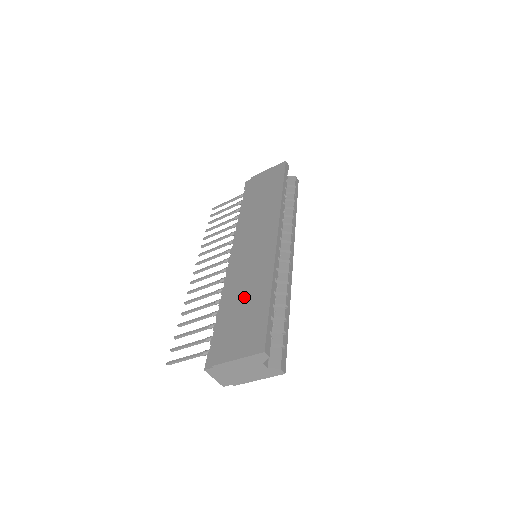
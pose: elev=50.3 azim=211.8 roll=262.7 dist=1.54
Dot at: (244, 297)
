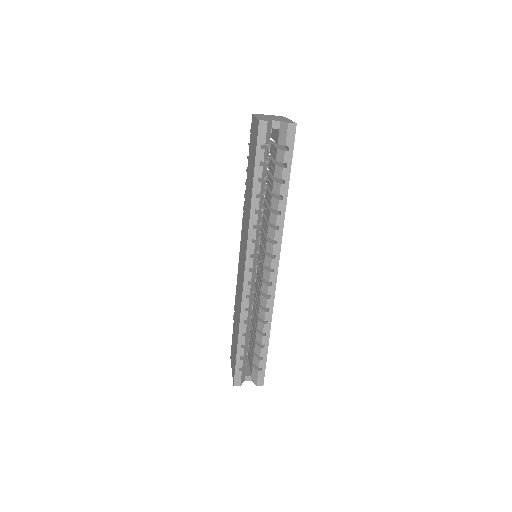
Dot at: (236, 319)
